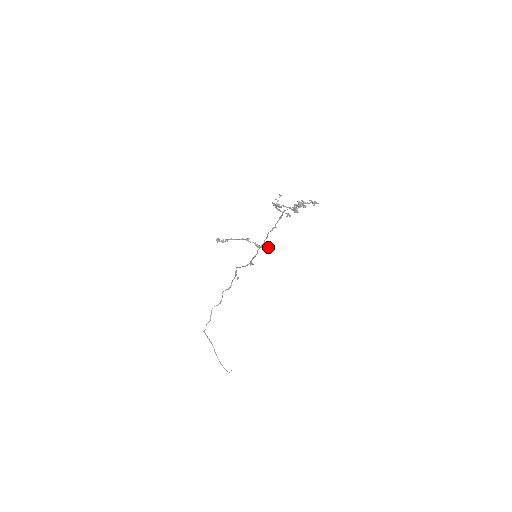
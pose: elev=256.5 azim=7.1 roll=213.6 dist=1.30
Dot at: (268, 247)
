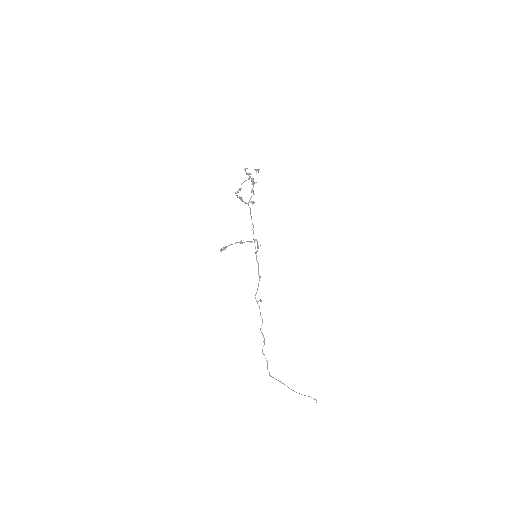
Dot at: occluded
